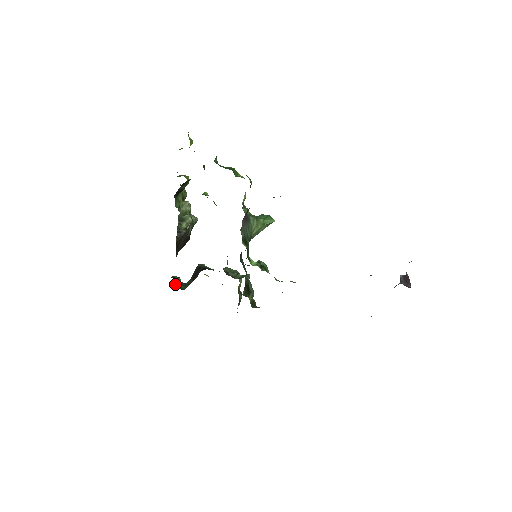
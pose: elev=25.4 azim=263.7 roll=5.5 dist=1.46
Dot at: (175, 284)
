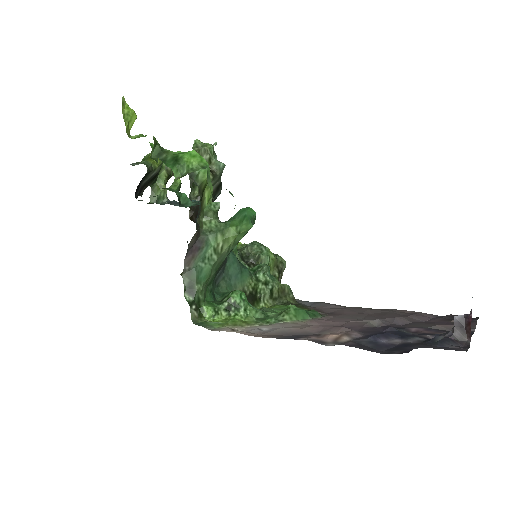
Dot at: occluded
